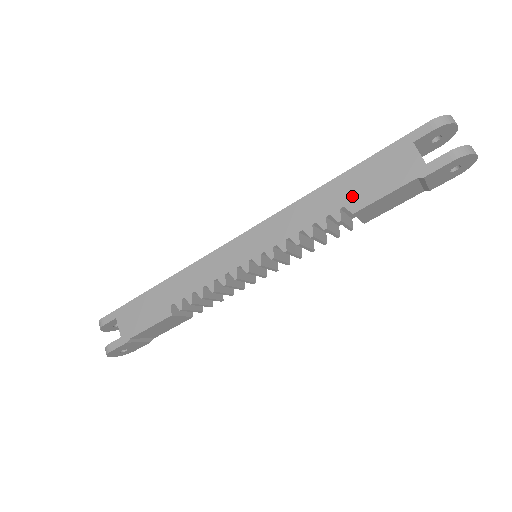
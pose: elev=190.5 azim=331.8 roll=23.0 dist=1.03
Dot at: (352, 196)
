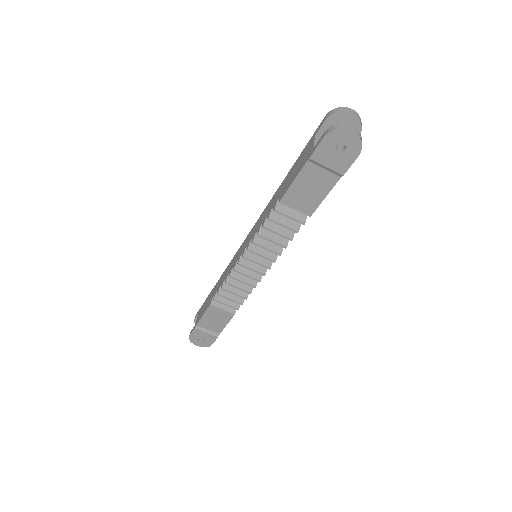
Dot at: (283, 189)
